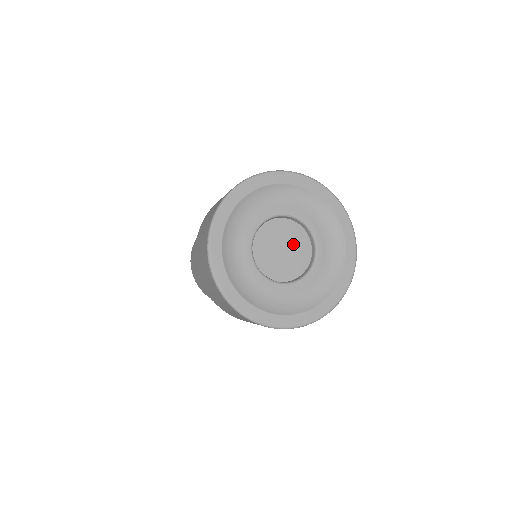
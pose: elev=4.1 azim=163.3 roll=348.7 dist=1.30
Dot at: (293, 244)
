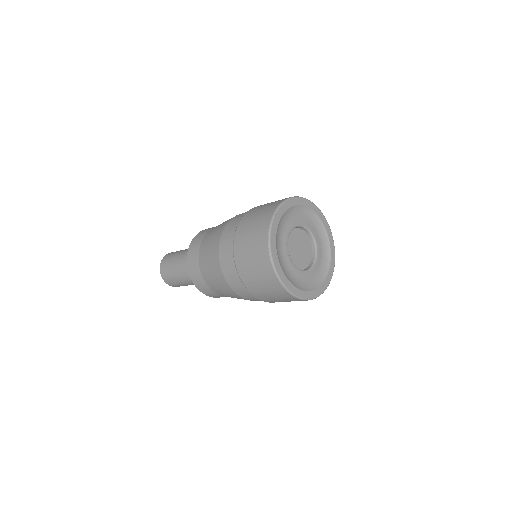
Dot at: (304, 247)
